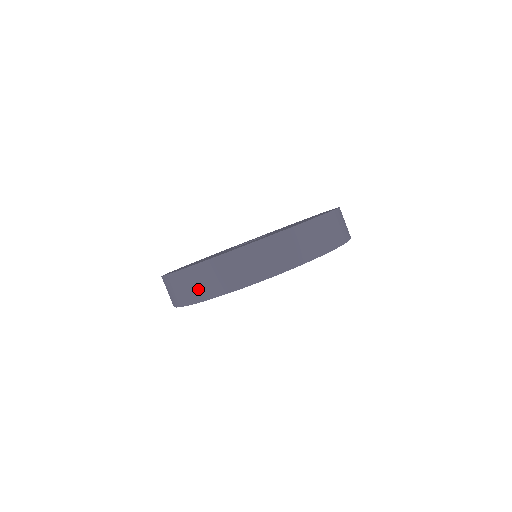
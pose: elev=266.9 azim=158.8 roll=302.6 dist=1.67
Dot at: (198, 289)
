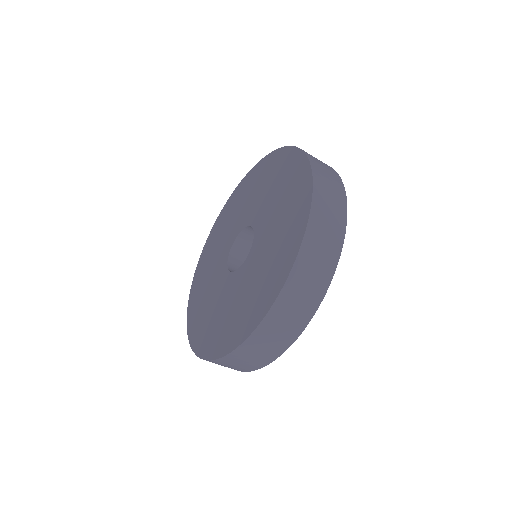
Dot at: (292, 323)
